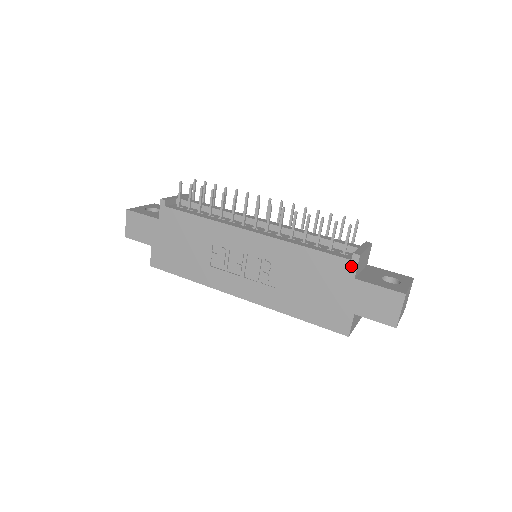
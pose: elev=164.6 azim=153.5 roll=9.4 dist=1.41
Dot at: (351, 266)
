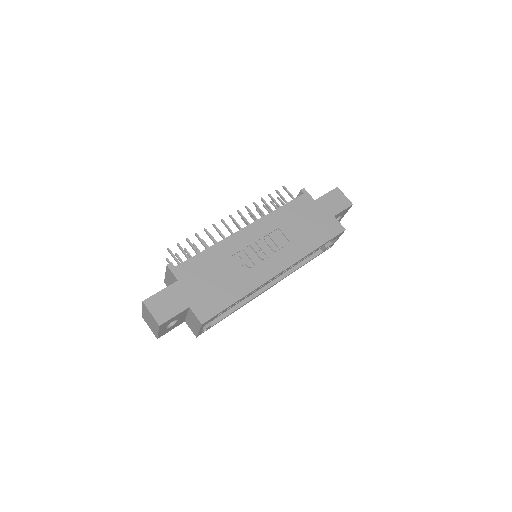
Dot at: (307, 196)
